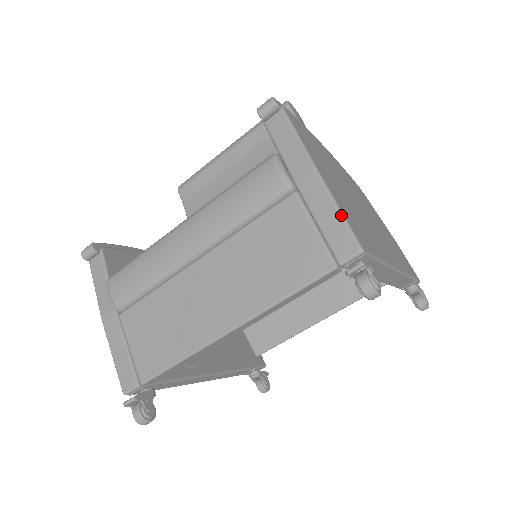
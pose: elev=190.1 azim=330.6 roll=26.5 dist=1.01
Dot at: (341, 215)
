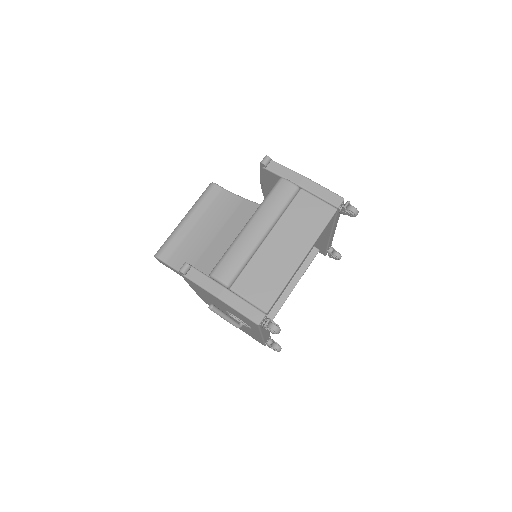
Dot at: (327, 189)
